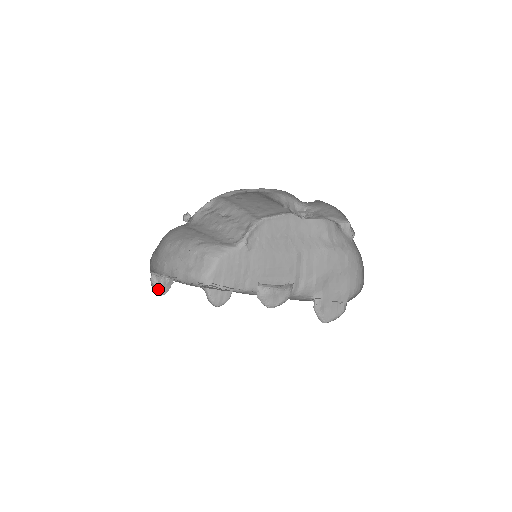
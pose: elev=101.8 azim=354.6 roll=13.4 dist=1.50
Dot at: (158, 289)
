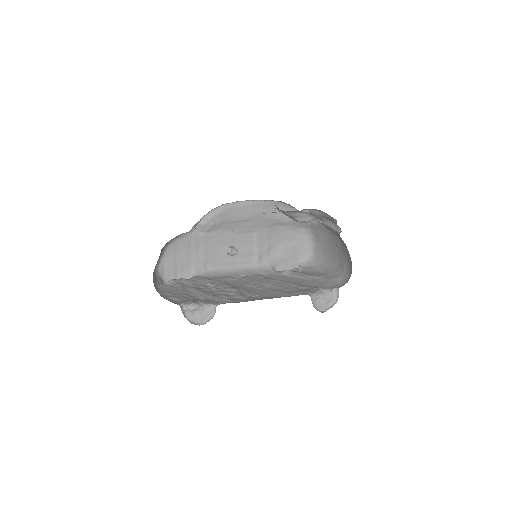
Dot at: (191, 319)
